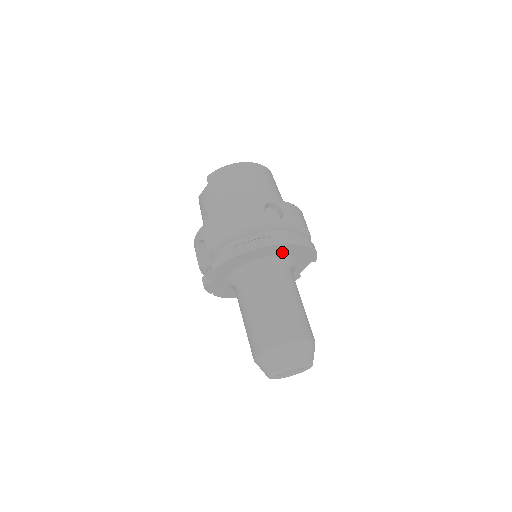
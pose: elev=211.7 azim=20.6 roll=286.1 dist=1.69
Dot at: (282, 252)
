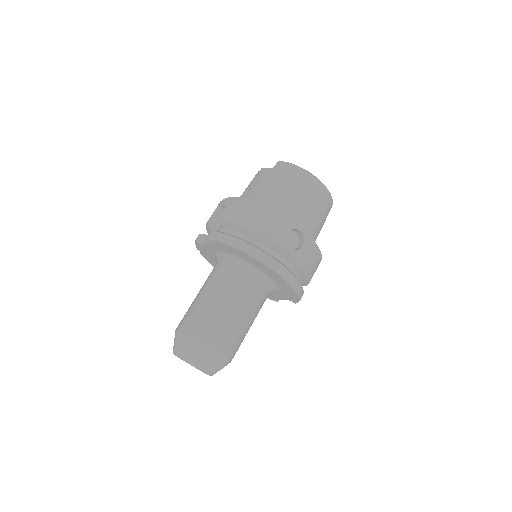
Dot at: (271, 275)
